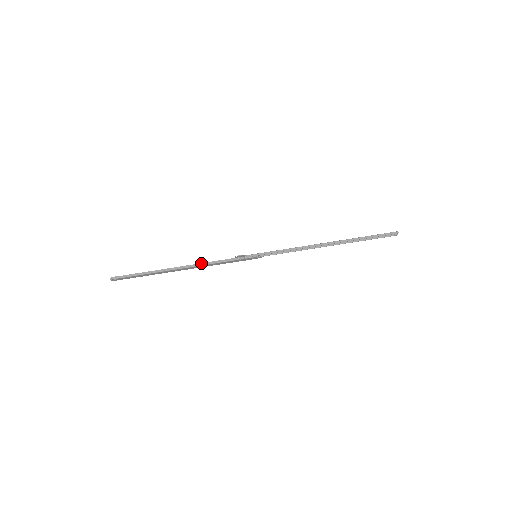
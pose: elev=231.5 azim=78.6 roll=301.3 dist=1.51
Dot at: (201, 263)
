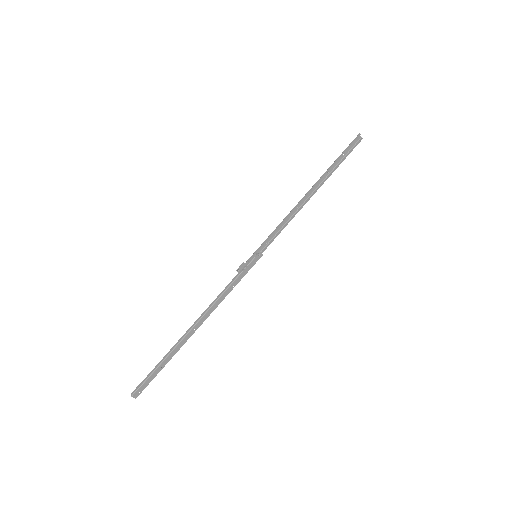
Dot at: (210, 305)
